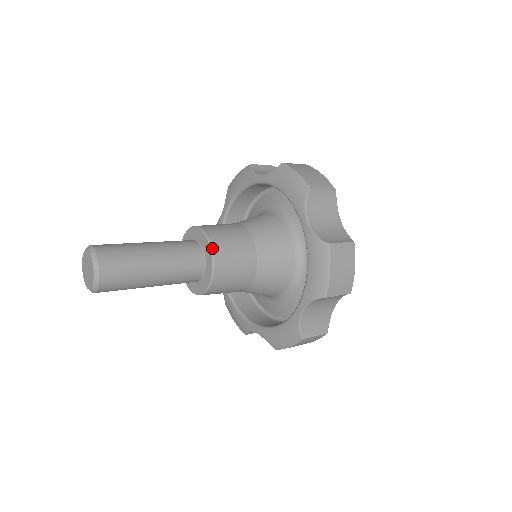
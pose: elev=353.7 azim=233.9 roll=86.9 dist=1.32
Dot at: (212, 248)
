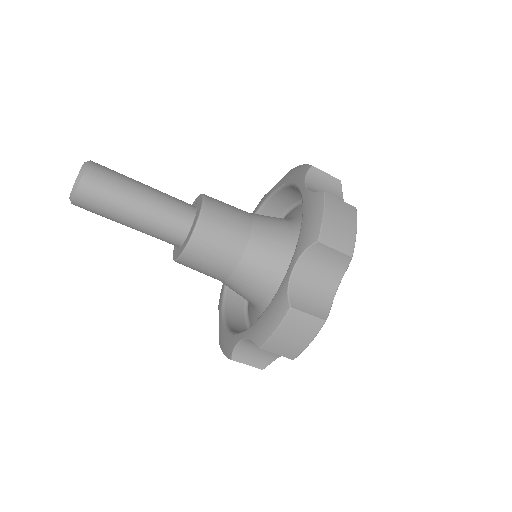
Dot at: occluded
